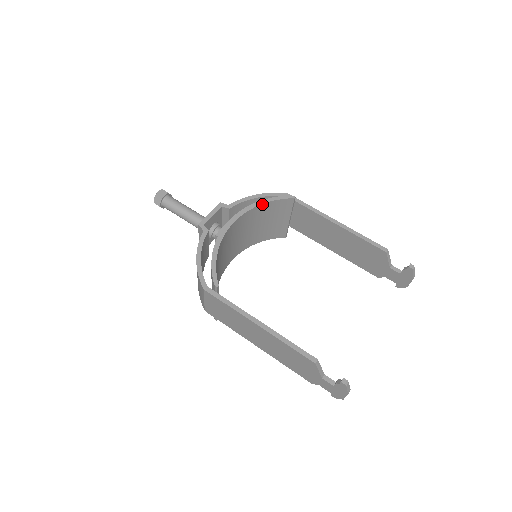
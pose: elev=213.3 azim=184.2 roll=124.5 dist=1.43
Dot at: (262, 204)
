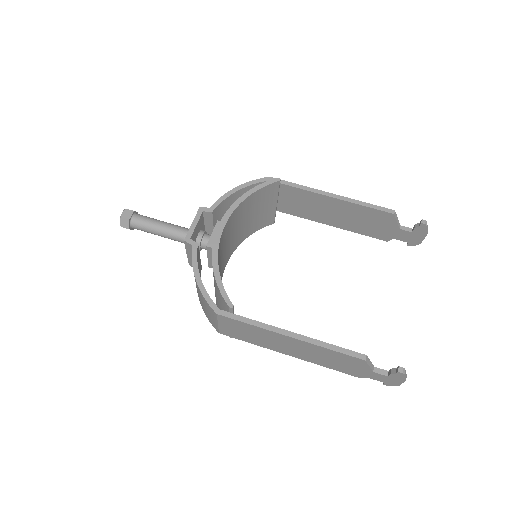
Dot at: (247, 197)
